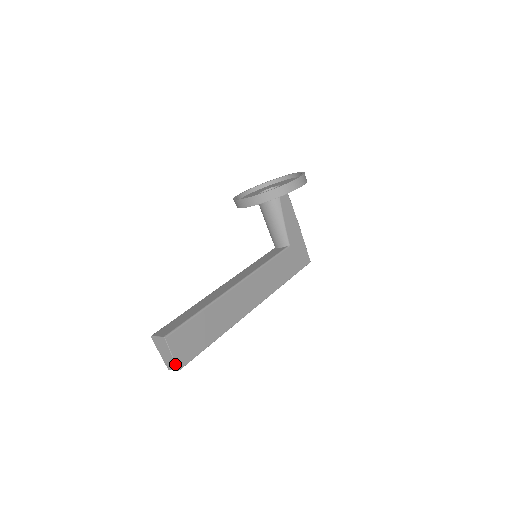
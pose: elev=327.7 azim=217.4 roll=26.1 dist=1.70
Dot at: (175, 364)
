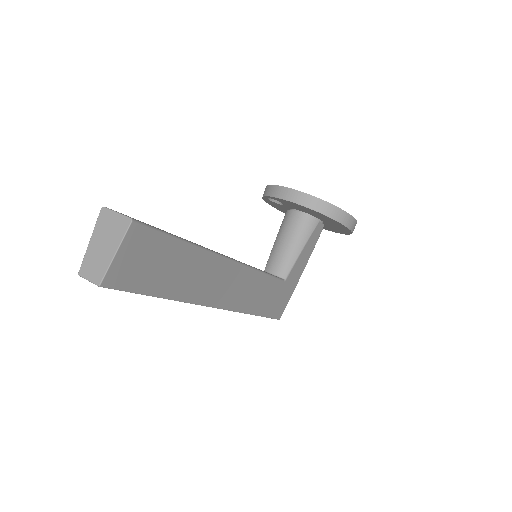
Dot at: (106, 271)
